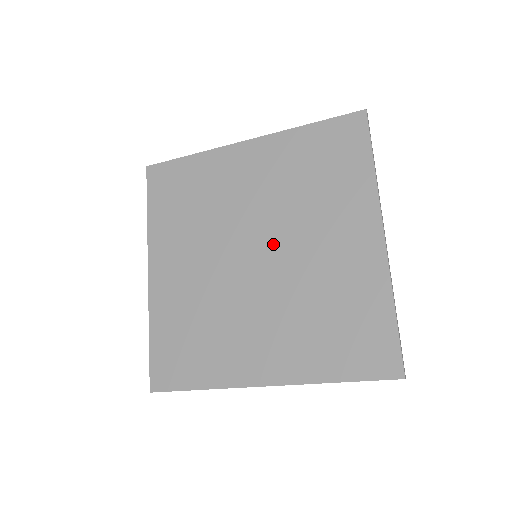
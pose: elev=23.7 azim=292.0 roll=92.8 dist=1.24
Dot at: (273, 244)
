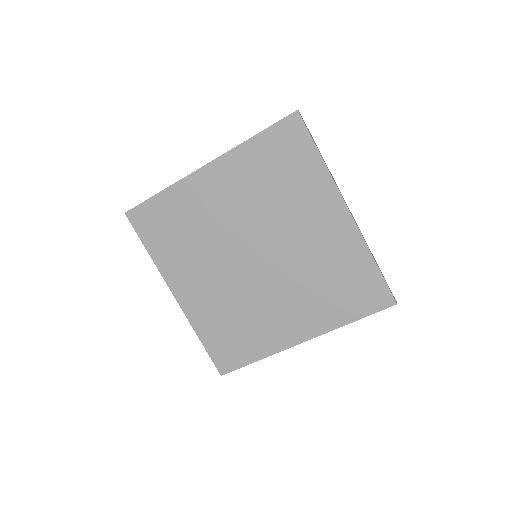
Dot at: (266, 244)
